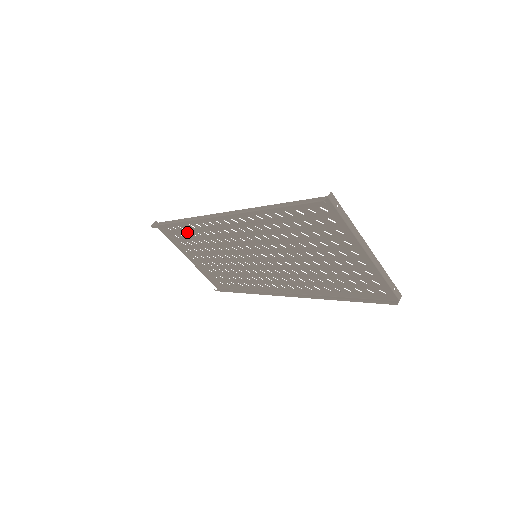
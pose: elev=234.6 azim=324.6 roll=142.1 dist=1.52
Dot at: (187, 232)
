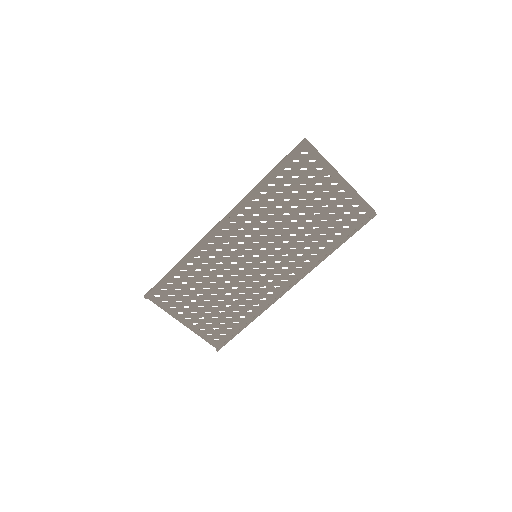
Dot at: (184, 278)
